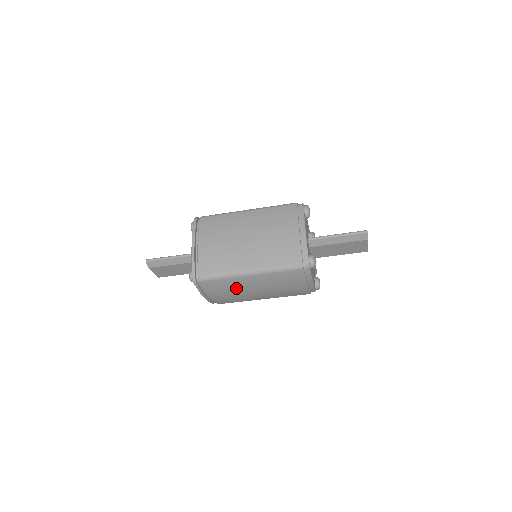
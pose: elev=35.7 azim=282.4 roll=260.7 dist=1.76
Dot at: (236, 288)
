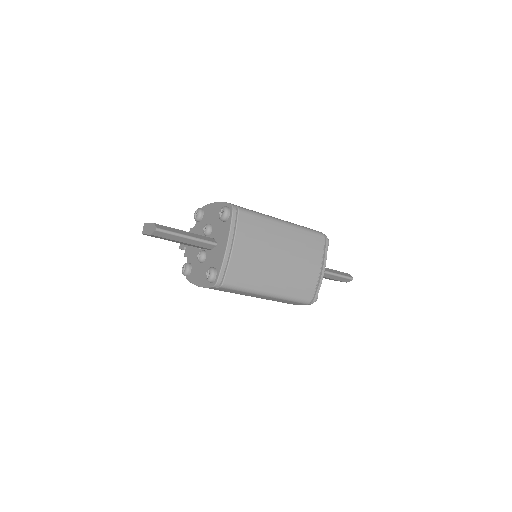
Dot at: occluded
